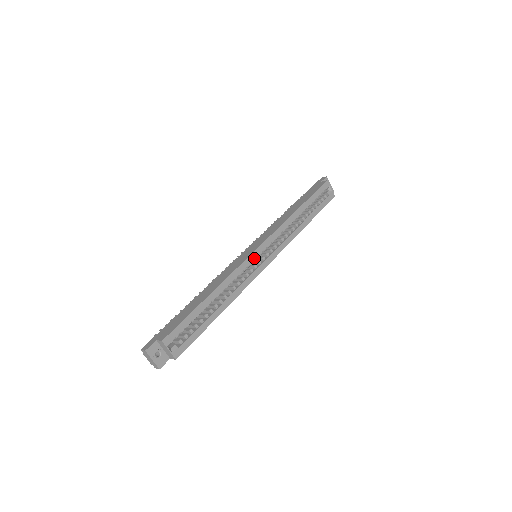
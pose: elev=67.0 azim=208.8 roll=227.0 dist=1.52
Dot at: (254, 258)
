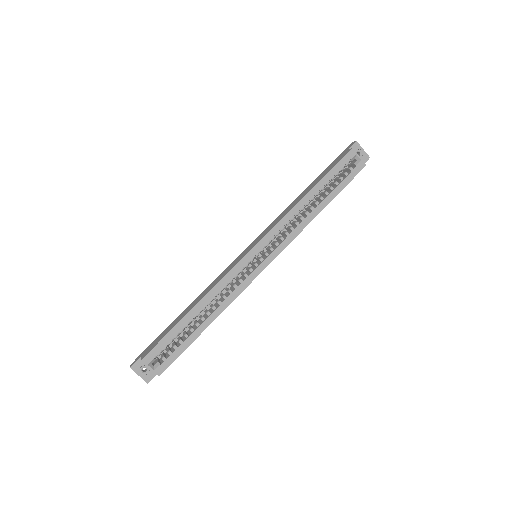
Dot at: (247, 262)
